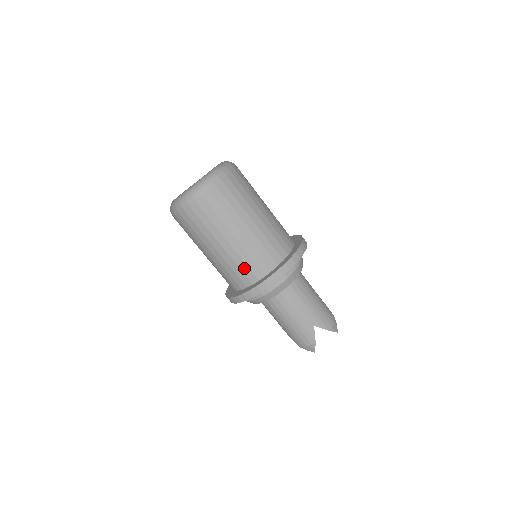
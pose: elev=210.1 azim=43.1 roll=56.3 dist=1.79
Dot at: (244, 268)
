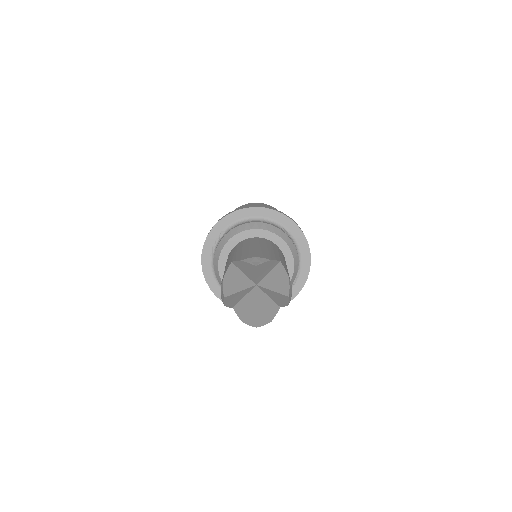
Dot at: occluded
